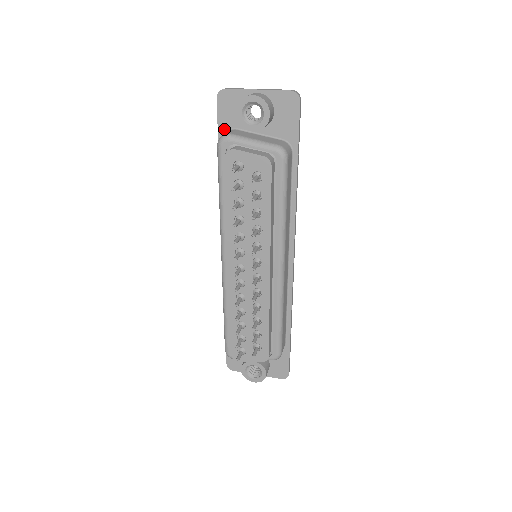
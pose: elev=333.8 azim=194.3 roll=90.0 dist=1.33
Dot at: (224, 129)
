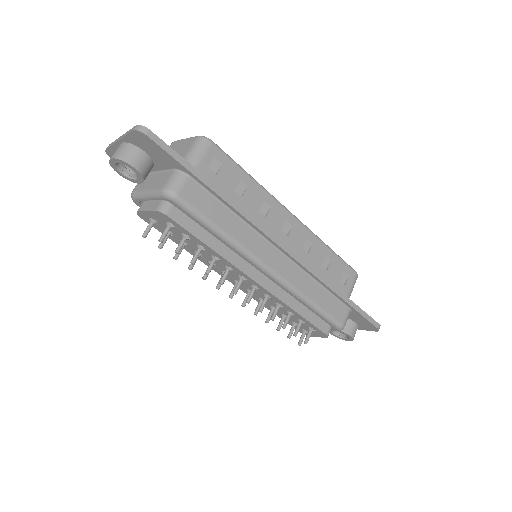
Dot at: occluded
